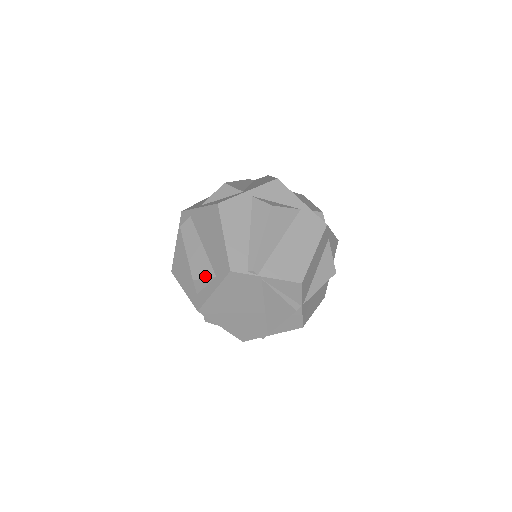
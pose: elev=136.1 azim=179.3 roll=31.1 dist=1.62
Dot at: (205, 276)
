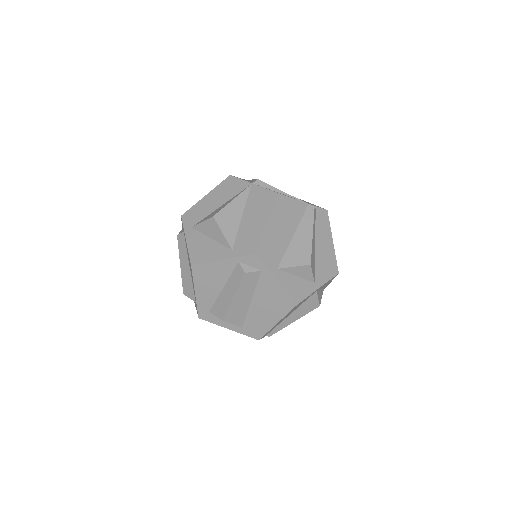
Dot at: (235, 323)
